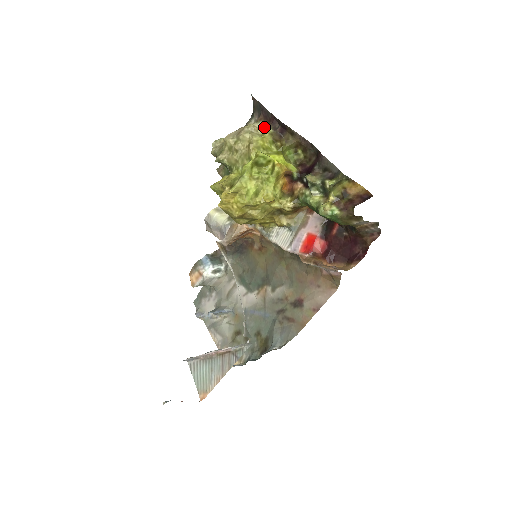
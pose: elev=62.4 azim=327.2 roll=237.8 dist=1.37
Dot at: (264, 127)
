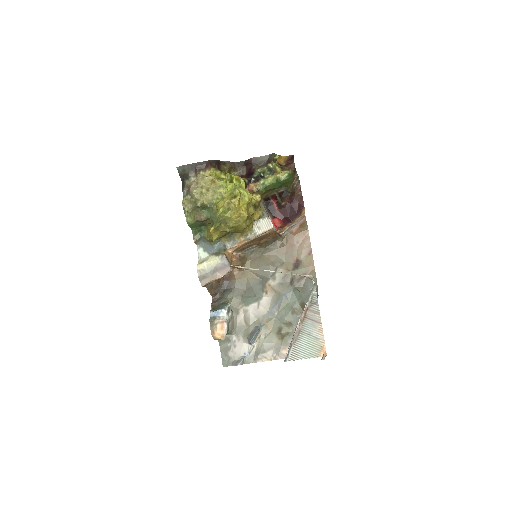
Dot at: (205, 173)
